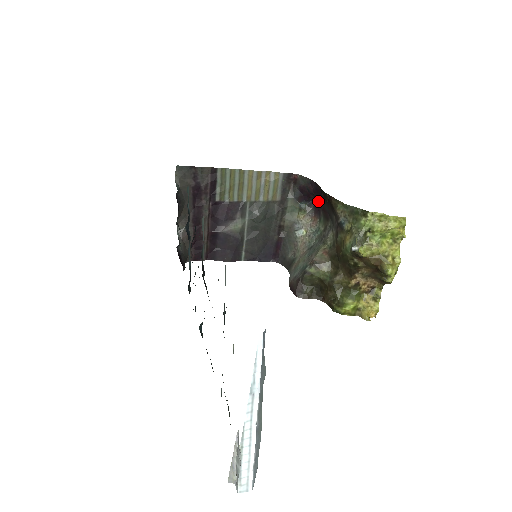
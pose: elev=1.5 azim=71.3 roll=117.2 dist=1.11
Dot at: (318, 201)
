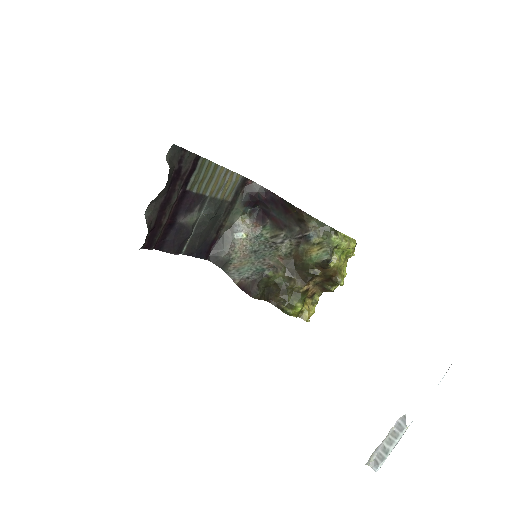
Dot at: (267, 210)
